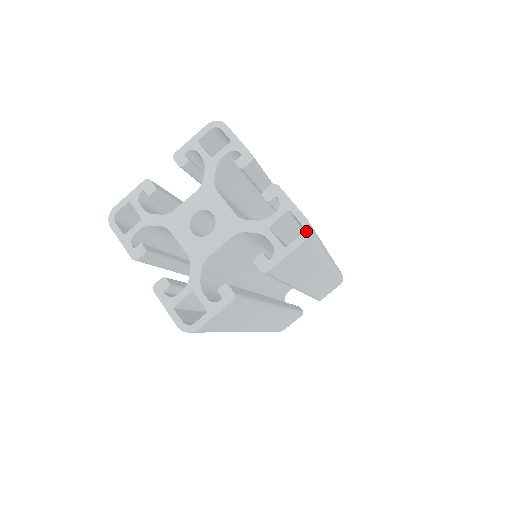
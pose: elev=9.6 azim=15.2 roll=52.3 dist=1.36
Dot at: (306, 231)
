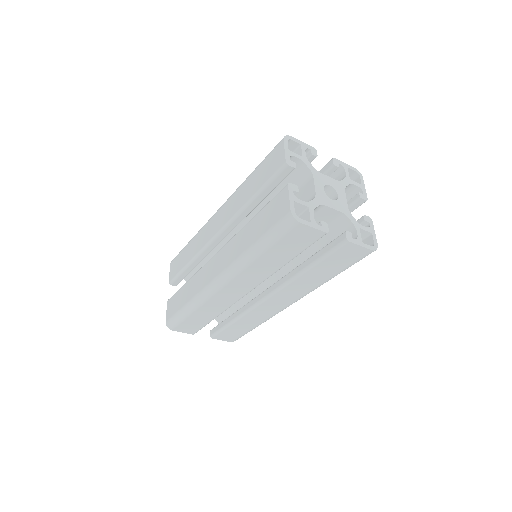
Dot at: (360, 173)
